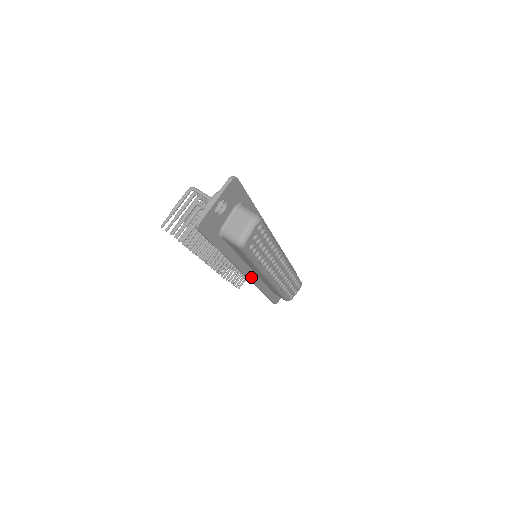
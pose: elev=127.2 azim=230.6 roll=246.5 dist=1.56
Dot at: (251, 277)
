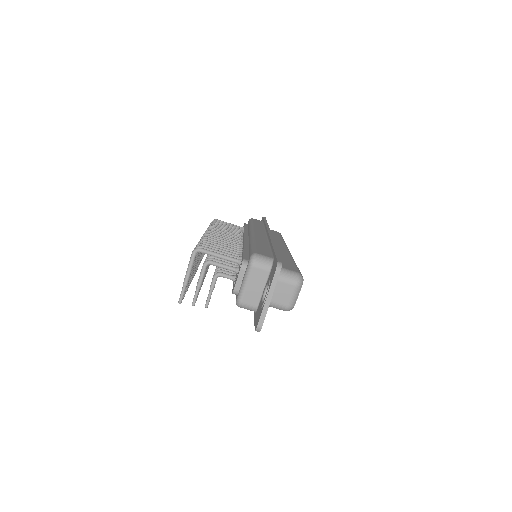
Dot at: occluded
